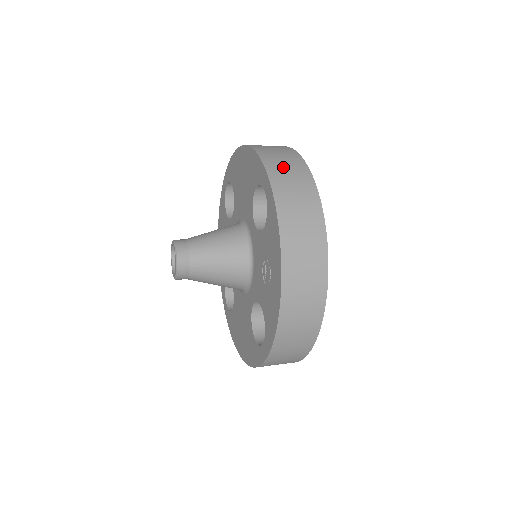
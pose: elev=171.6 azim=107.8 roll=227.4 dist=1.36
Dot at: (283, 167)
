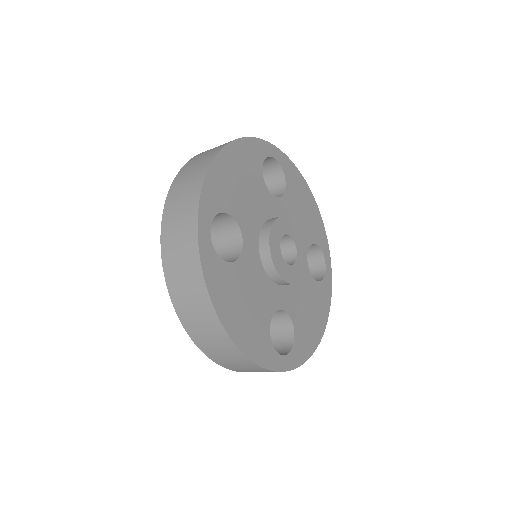
Dot at: occluded
